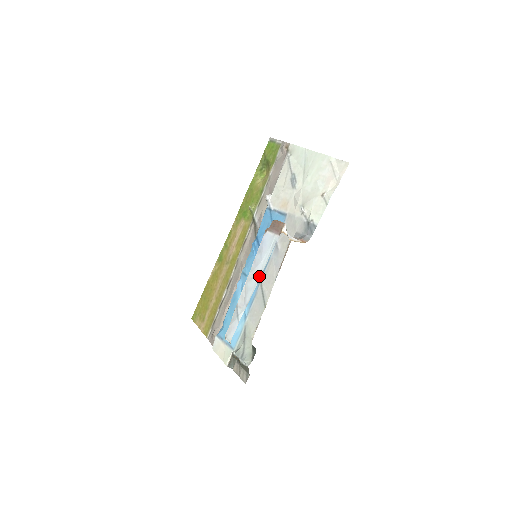
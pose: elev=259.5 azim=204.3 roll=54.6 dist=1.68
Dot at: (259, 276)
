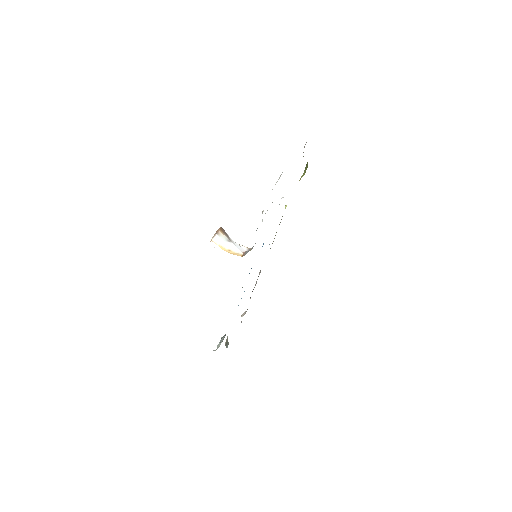
Dot at: occluded
